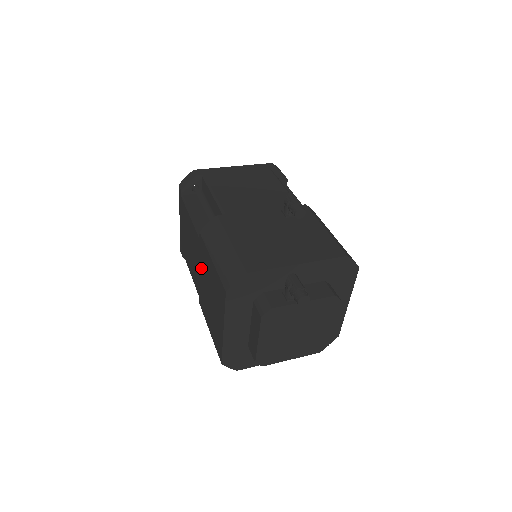
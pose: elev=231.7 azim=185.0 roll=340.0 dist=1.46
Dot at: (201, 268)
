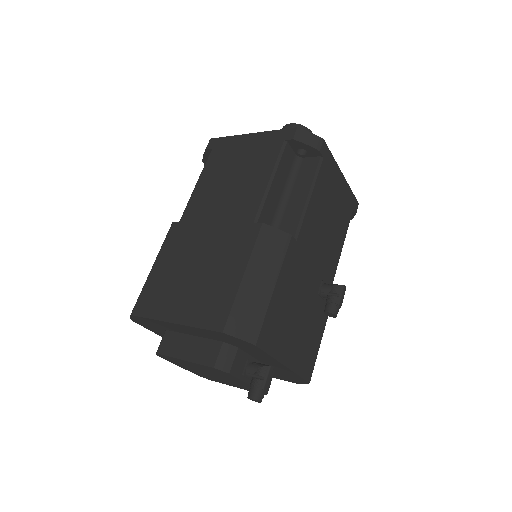
Dot at: (219, 232)
